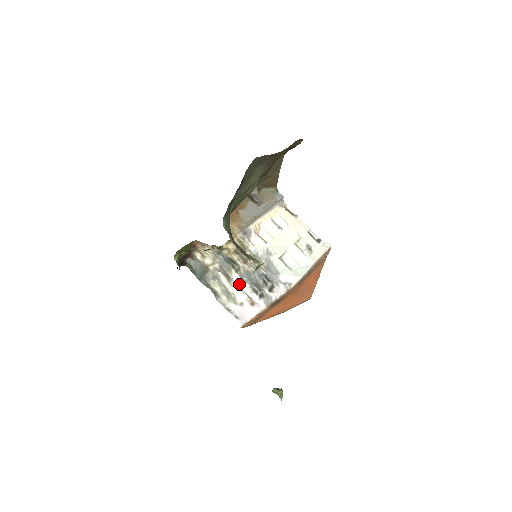
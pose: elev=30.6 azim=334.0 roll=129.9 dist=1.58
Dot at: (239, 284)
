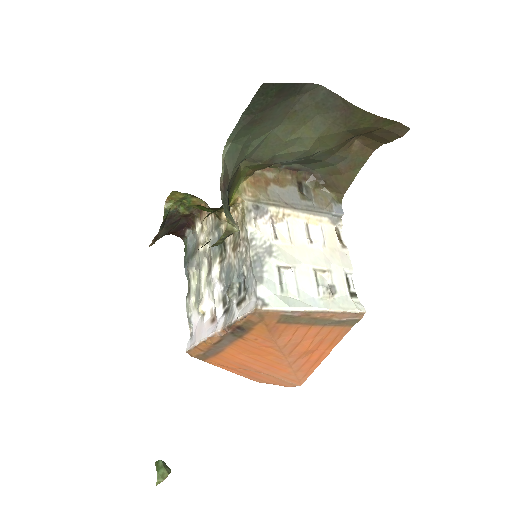
Dot at: (214, 282)
